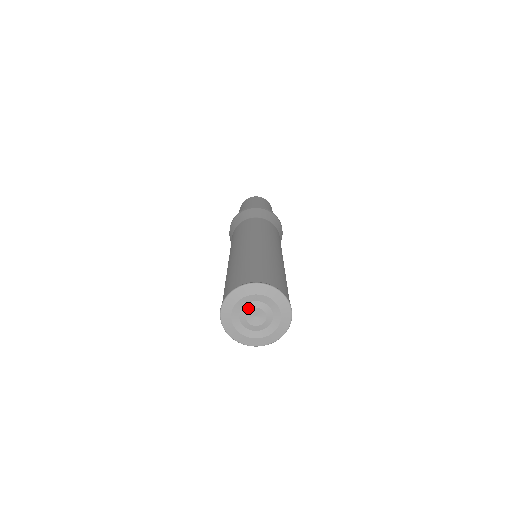
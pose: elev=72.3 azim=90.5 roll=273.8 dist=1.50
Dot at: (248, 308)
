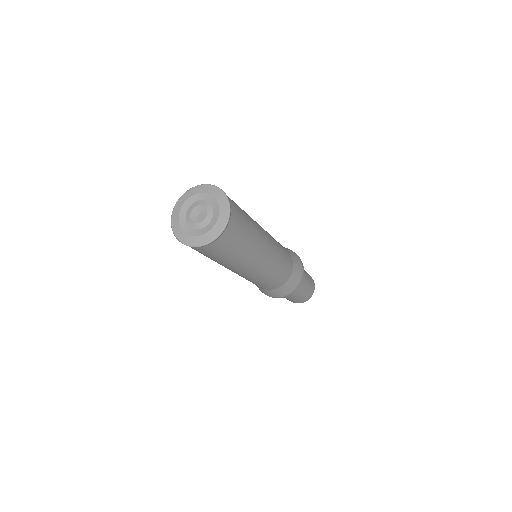
Dot at: (189, 217)
